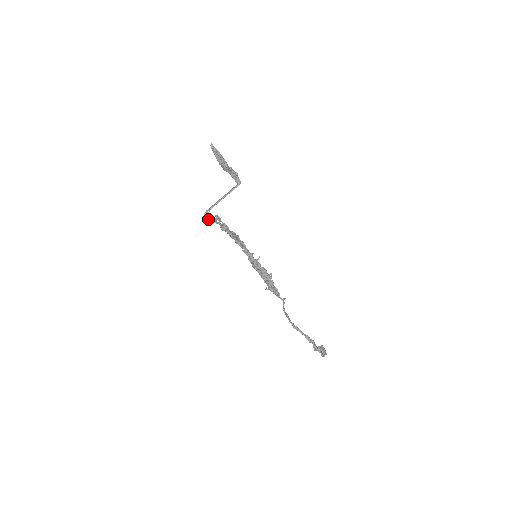
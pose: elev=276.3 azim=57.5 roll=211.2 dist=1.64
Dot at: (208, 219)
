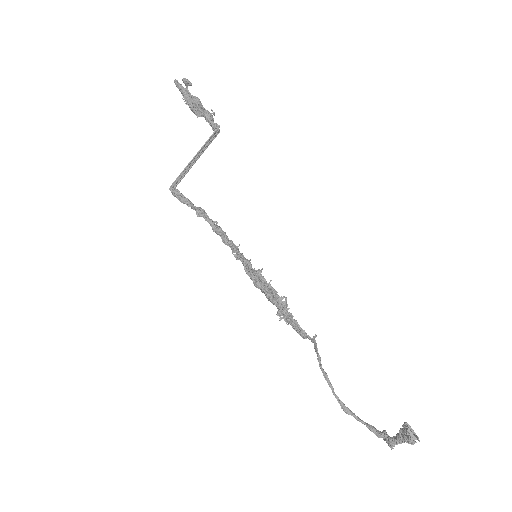
Dot at: (176, 196)
